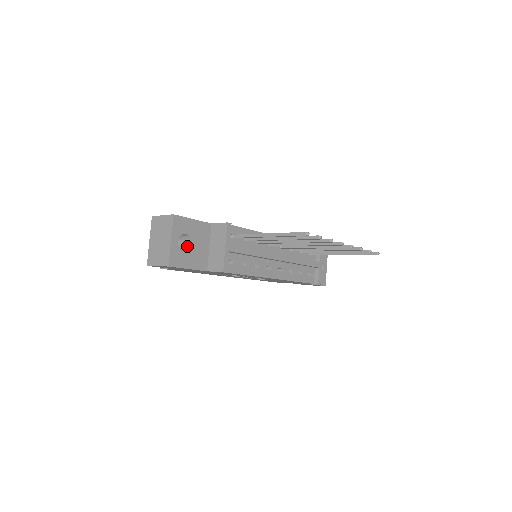
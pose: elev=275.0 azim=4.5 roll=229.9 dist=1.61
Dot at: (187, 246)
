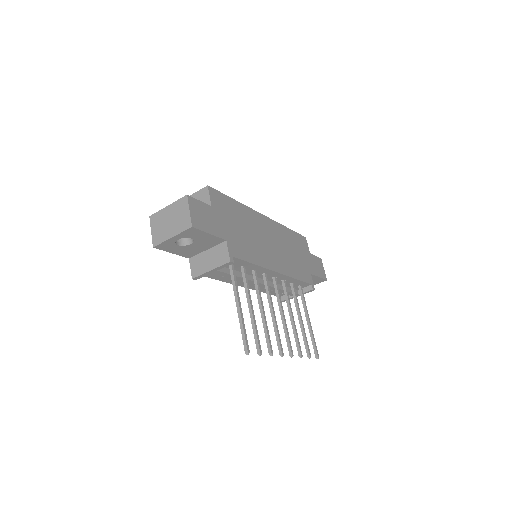
Dot at: (188, 240)
